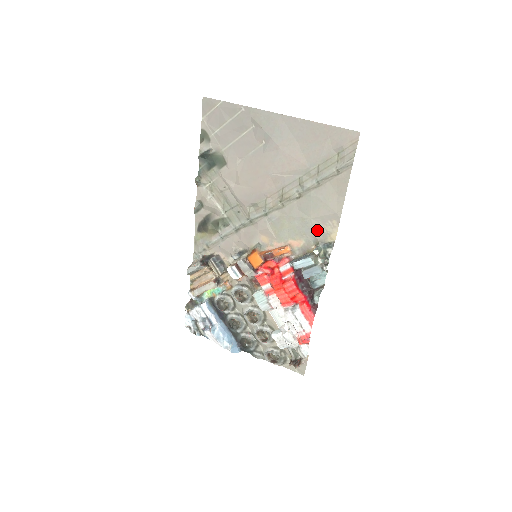
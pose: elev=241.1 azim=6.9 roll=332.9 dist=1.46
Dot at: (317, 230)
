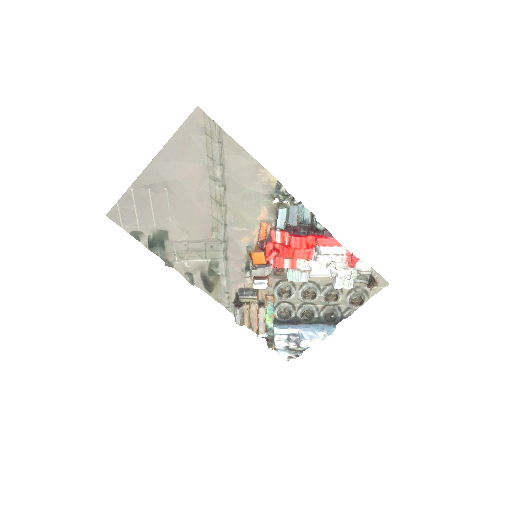
Dot at: (260, 190)
